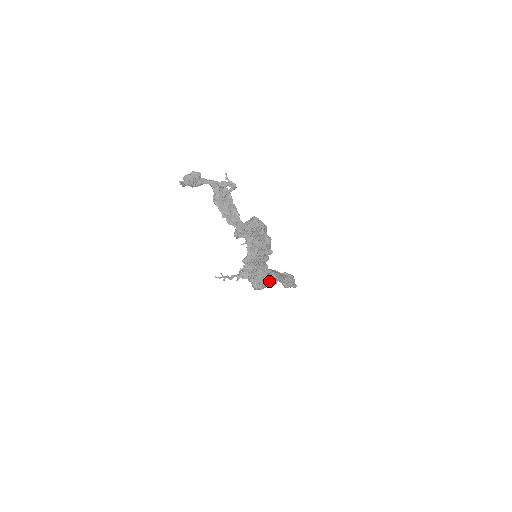
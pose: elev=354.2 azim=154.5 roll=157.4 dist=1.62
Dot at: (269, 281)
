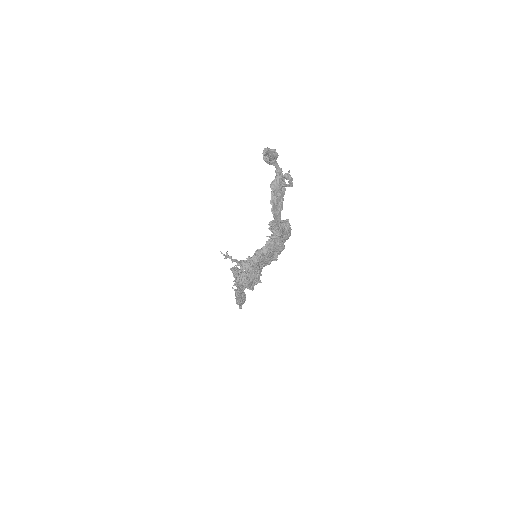
Dot at: (255, 284)
